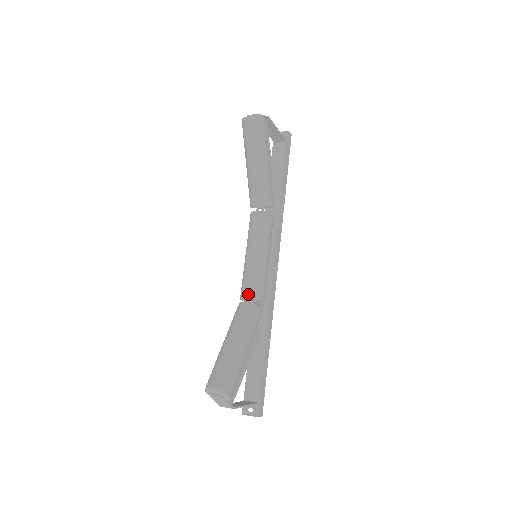
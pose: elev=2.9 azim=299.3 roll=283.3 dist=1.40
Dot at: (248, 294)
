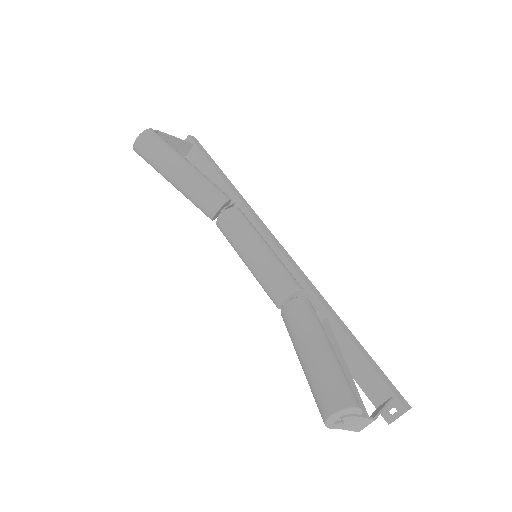
Dot at: (280, 295)
